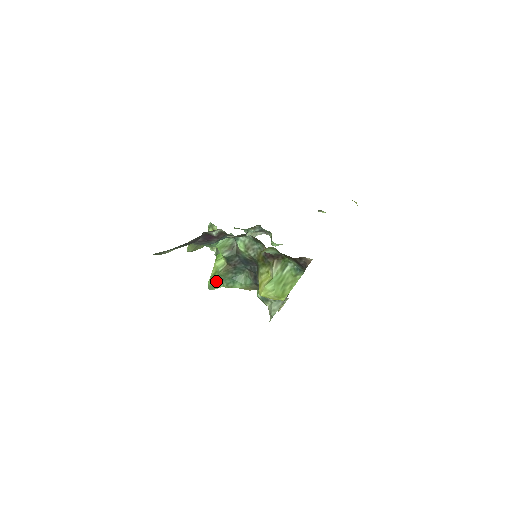
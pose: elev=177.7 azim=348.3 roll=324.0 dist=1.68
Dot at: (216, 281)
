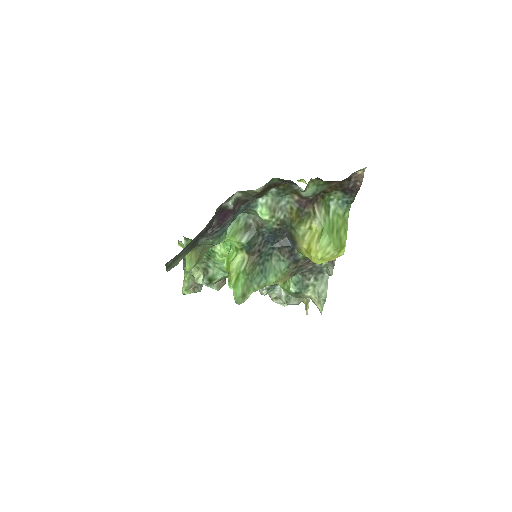
Dot at: (243, 287)
